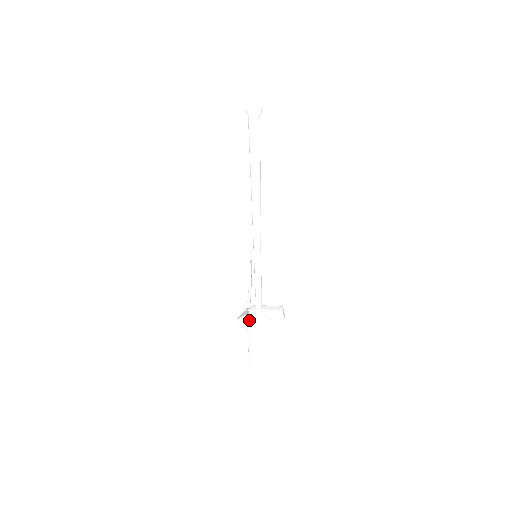
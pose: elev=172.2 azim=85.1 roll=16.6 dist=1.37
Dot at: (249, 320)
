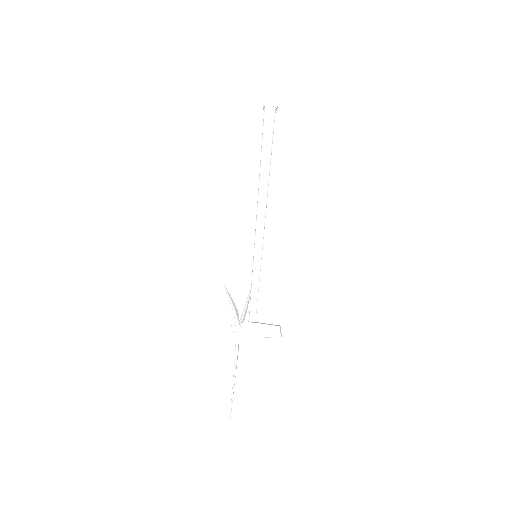
Dot at: (239, 338)
